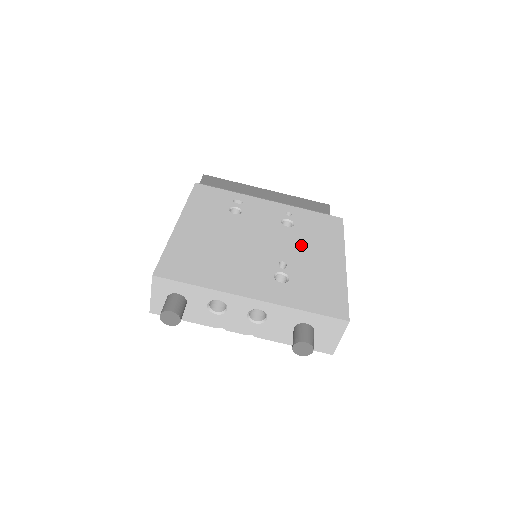
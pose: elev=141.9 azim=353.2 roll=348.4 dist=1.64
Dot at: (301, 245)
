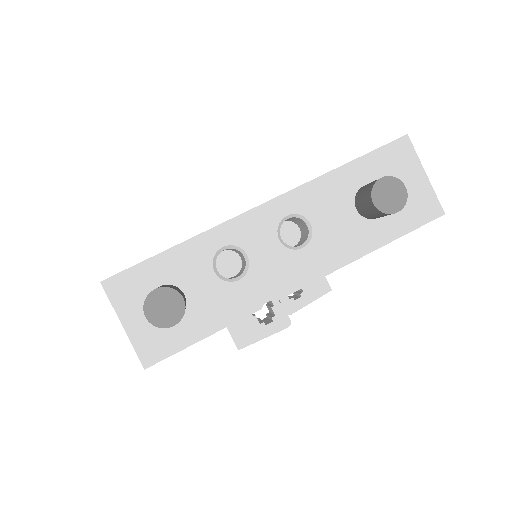
Dot at: occluded
